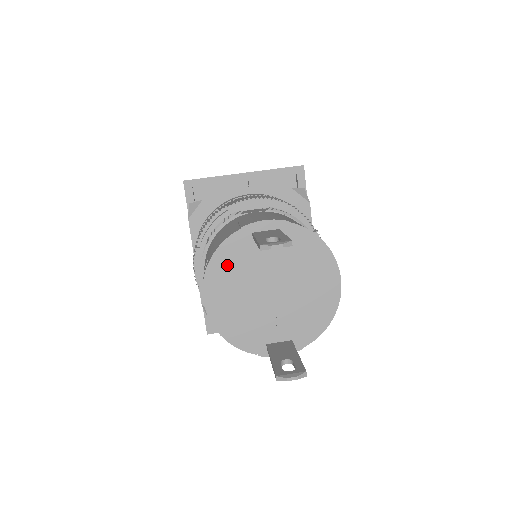
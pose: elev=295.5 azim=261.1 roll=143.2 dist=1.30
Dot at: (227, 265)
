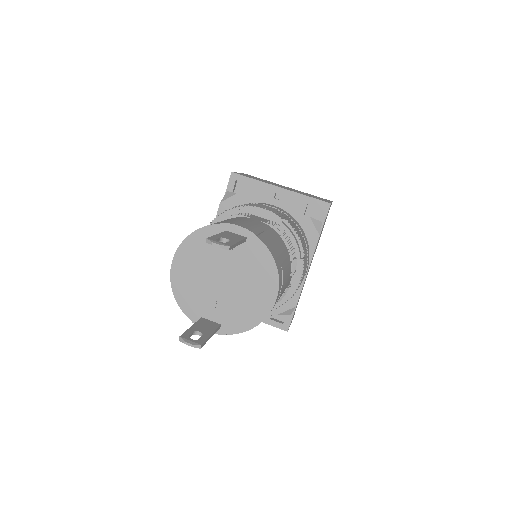
Dot at: (199, 245)
